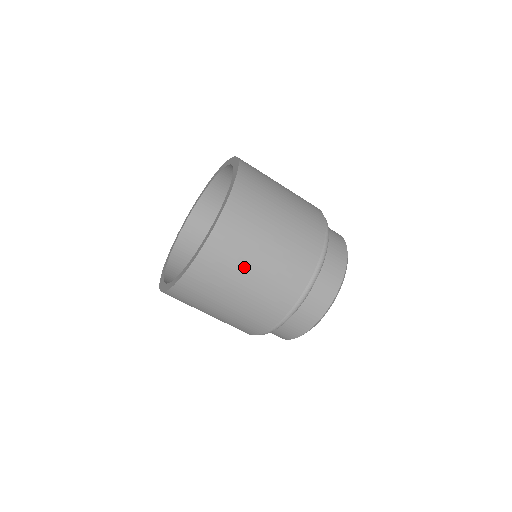
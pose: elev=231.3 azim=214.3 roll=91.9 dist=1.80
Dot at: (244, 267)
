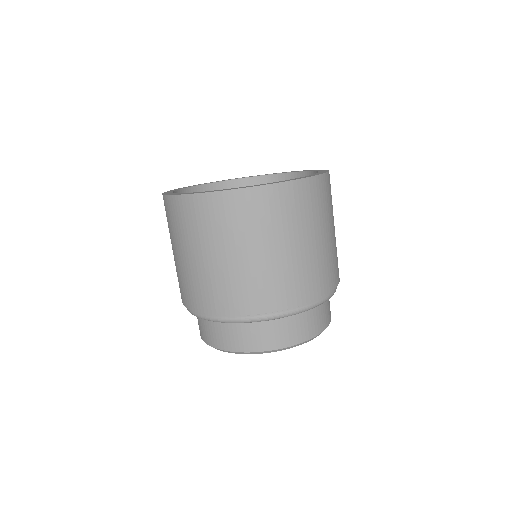
Dot at: (286, 234)
